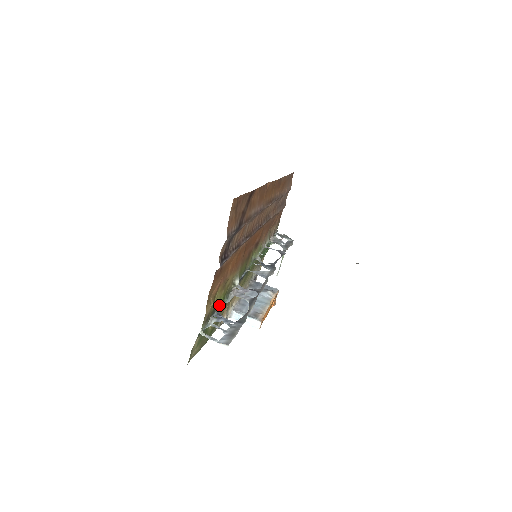
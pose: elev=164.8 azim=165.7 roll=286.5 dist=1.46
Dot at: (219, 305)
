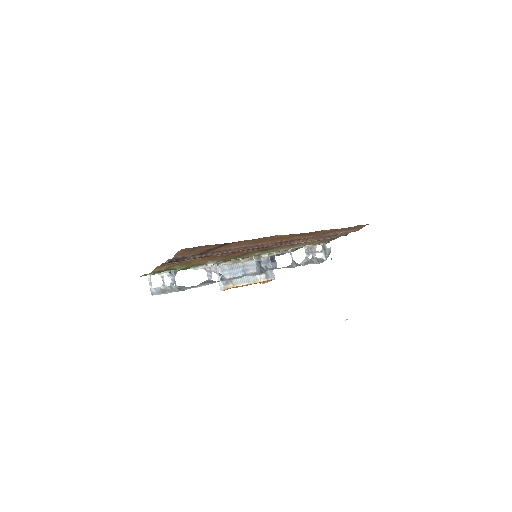
Dot at: (180, 268)
